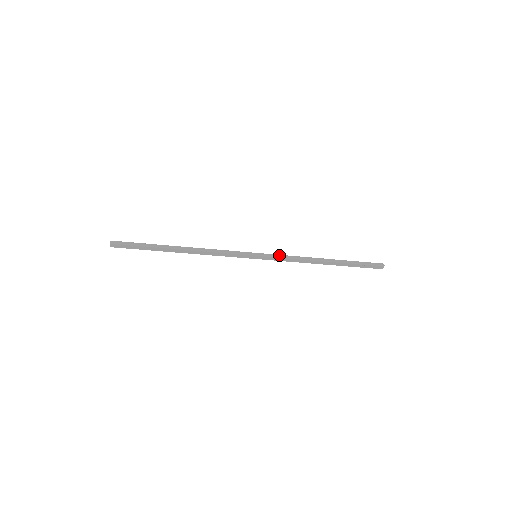
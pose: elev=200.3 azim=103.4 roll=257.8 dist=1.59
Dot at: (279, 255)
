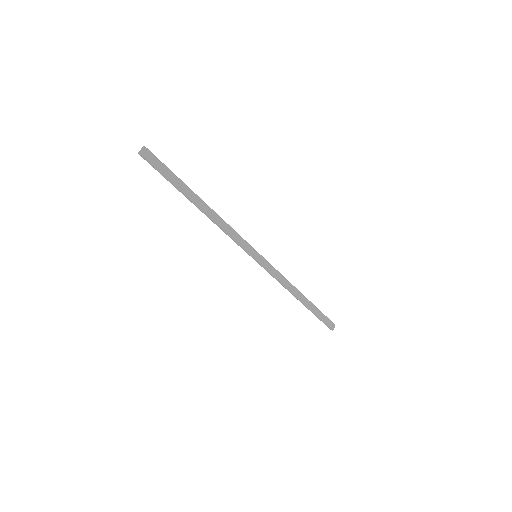
Dot at: (271, 267)
